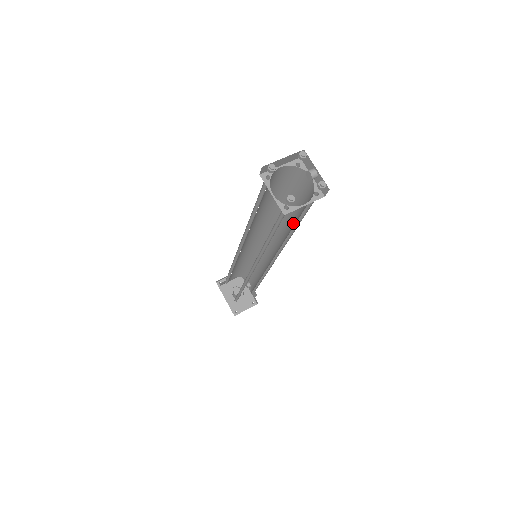
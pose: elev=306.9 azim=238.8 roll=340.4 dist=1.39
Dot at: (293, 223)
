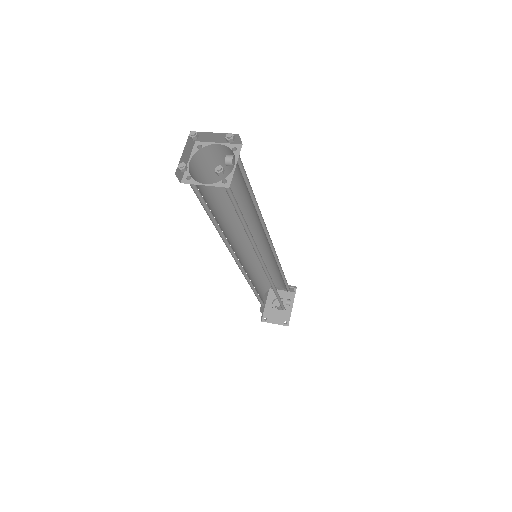
Dot at: occluded
